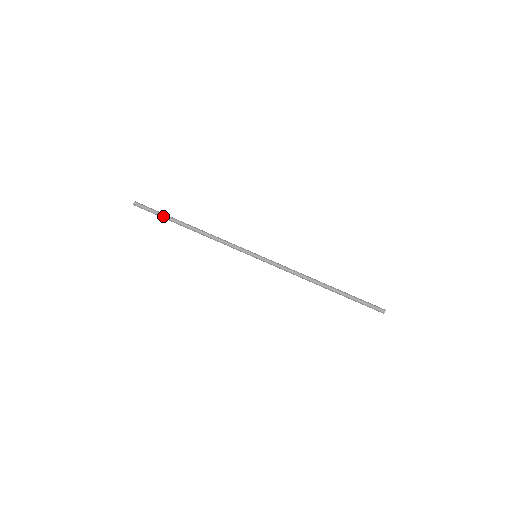
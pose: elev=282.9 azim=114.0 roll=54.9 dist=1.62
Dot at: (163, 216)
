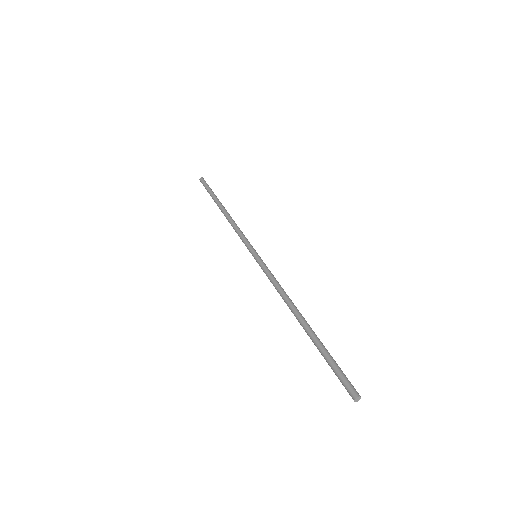
Dot at: (211, 193)
